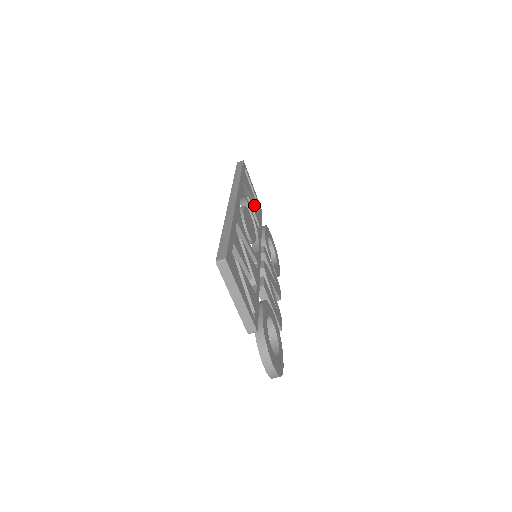
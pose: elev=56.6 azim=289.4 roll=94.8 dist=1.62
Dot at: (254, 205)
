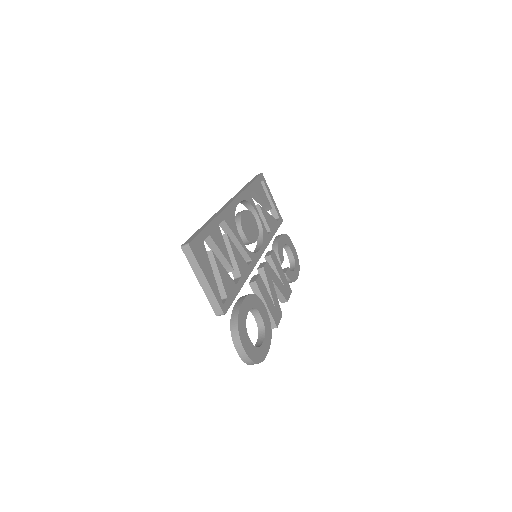
Dot at: (267, 213)
